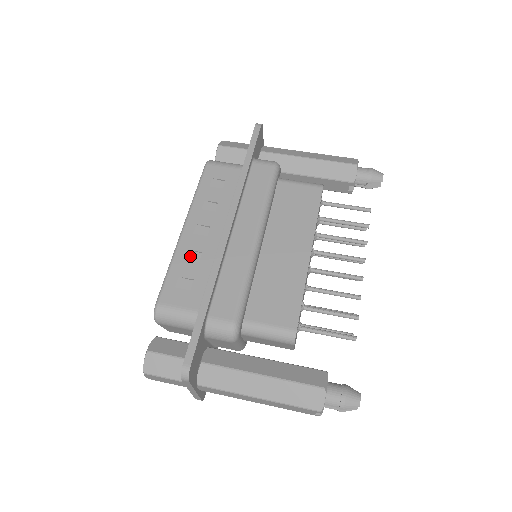
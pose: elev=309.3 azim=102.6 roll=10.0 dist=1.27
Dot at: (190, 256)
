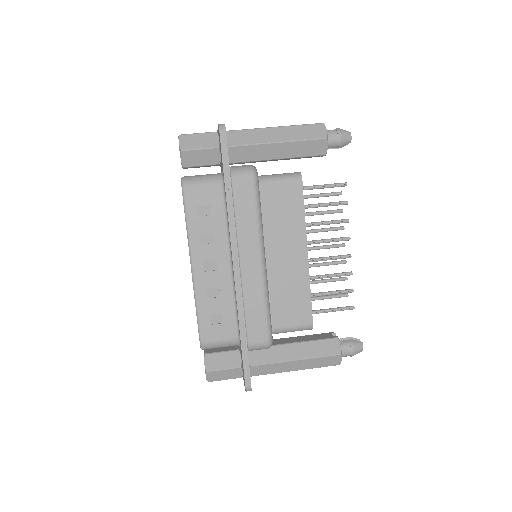
Dot at: (210, 294)
